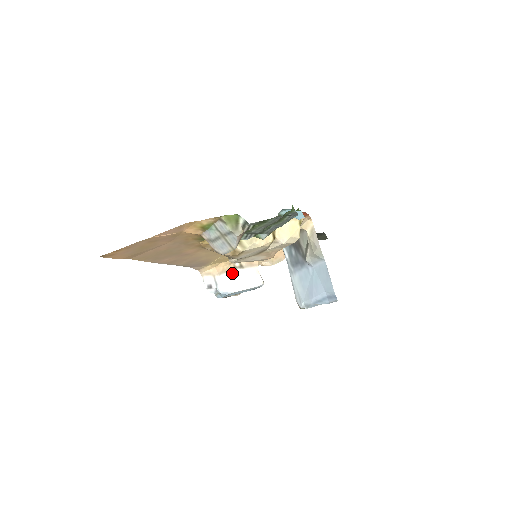
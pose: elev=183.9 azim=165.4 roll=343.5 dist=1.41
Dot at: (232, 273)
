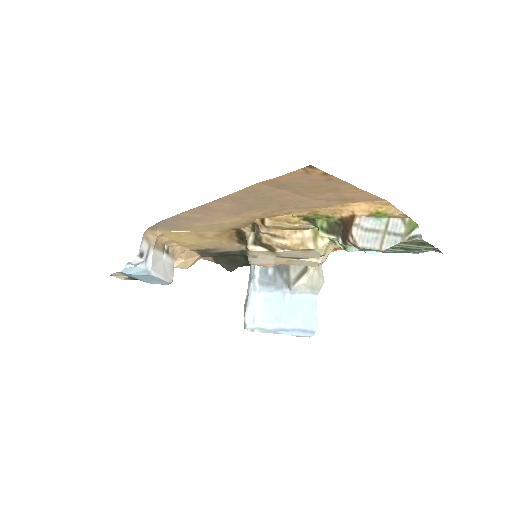
Dot at: (160, 253)
